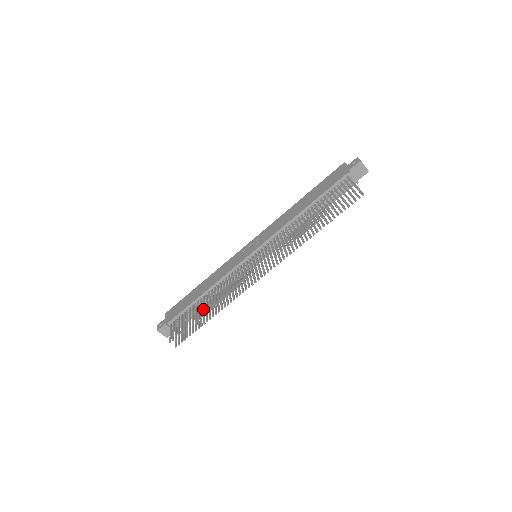
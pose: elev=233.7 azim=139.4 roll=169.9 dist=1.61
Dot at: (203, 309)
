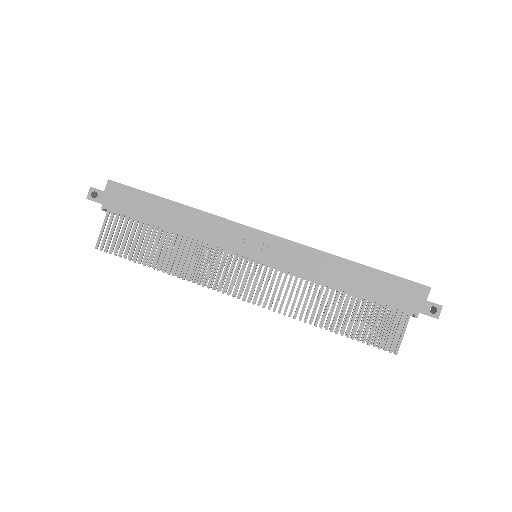
Dot at: (156, 257)
